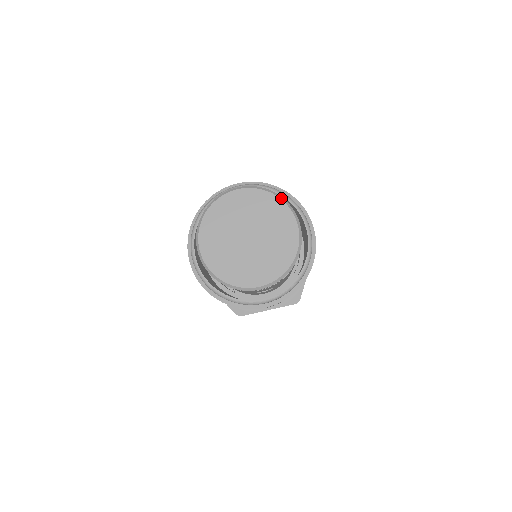
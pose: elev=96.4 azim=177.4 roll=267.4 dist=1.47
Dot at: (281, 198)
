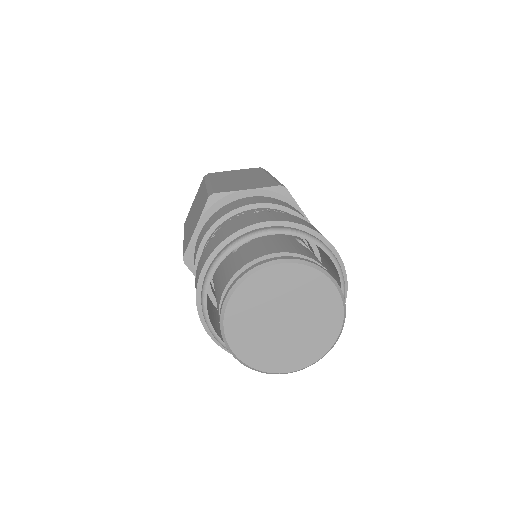
Dot at: (271, 264)
